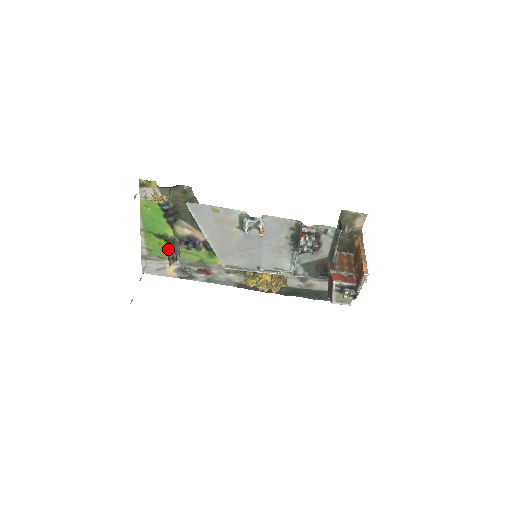
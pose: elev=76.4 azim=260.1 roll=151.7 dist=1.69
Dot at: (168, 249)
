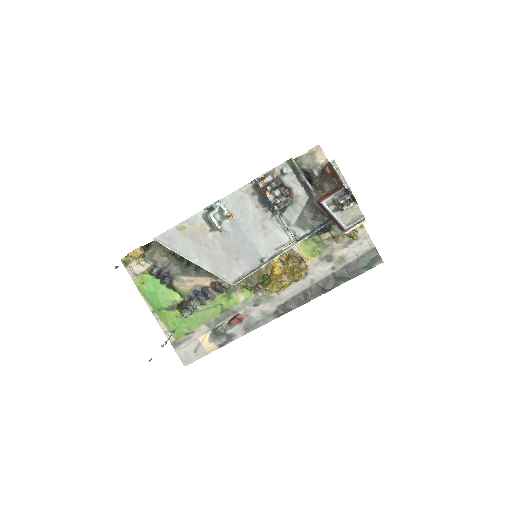
Dot at: (188, 318)
